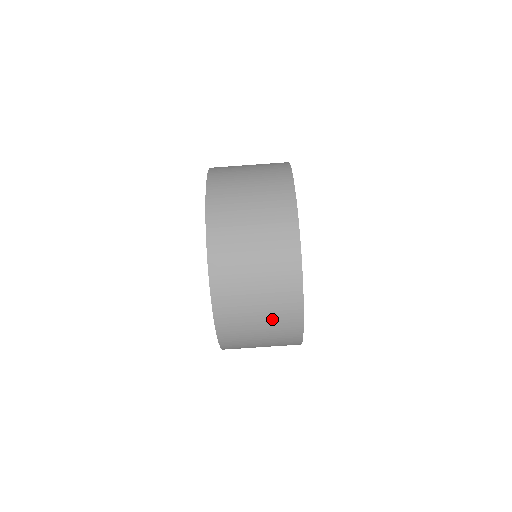
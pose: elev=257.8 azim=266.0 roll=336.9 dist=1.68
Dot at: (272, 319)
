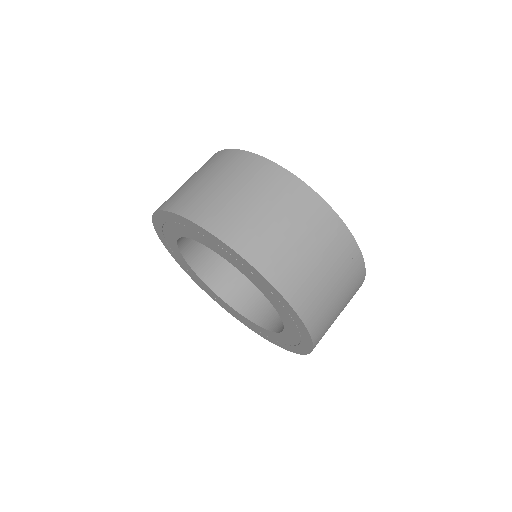
Dot at: (291, 214)
